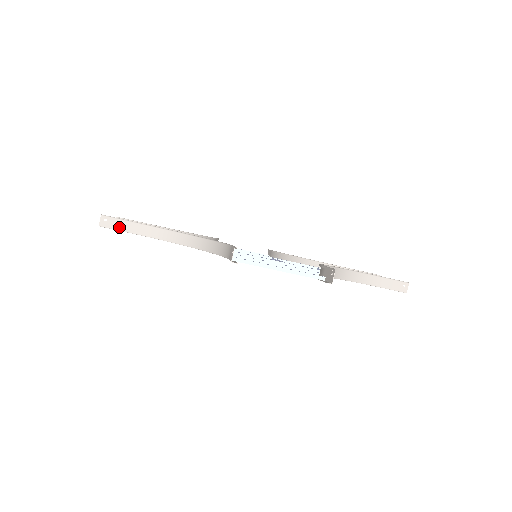
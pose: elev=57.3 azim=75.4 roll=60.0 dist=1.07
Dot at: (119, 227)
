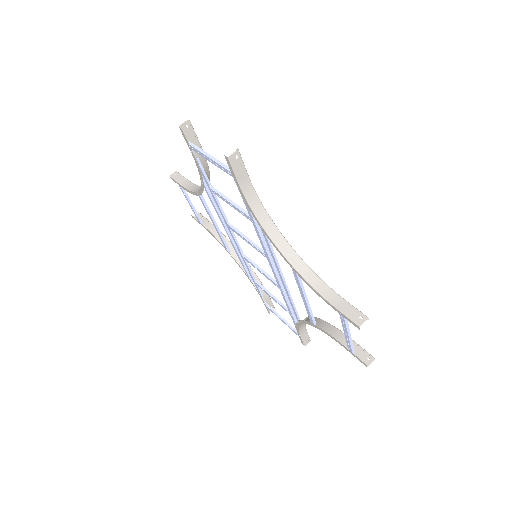
Dot at: (238, 173)
